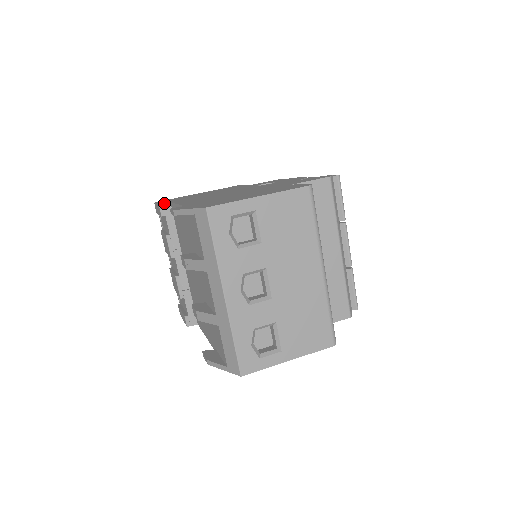
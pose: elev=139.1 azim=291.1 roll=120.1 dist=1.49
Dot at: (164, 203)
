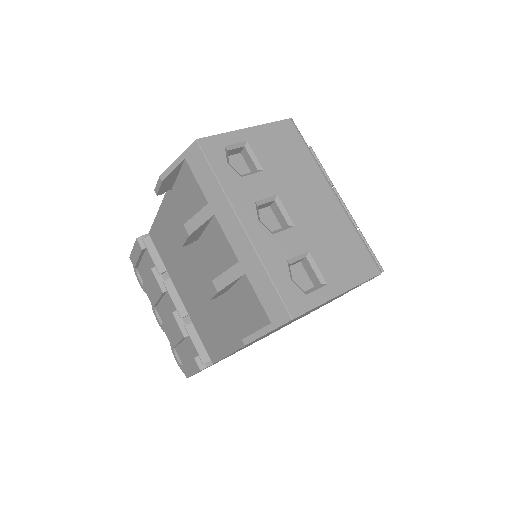
Dot at: (142, 235)
